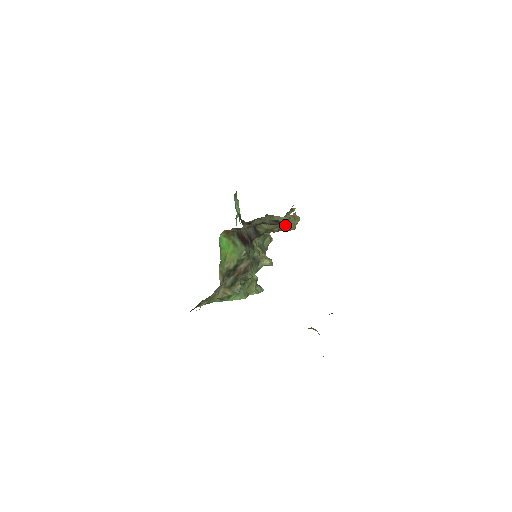
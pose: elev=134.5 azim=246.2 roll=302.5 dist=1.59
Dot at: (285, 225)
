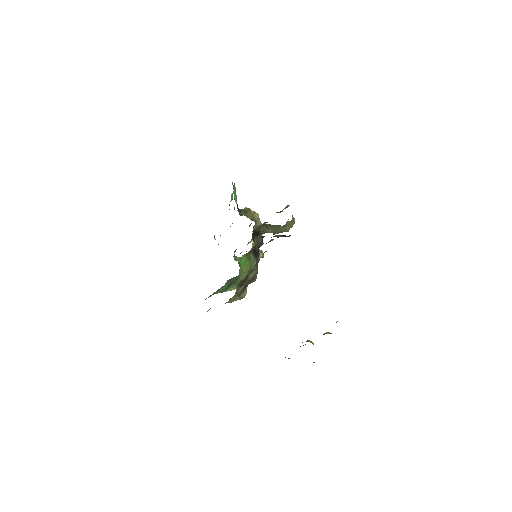
Dot at: occluded
